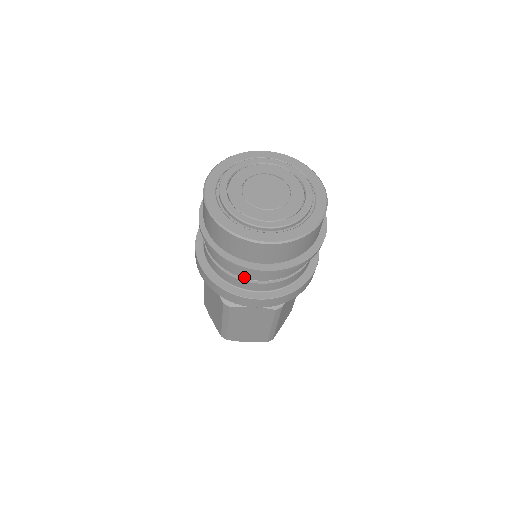
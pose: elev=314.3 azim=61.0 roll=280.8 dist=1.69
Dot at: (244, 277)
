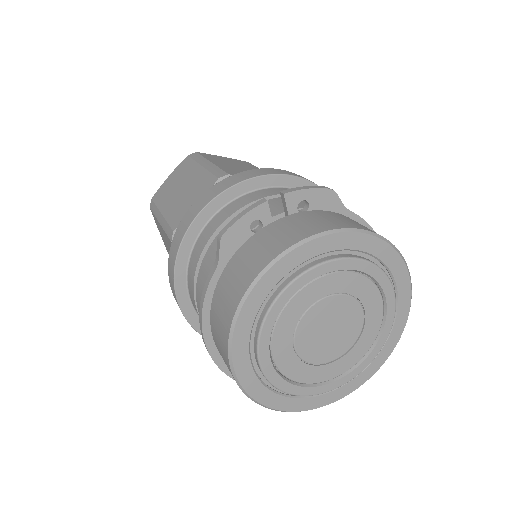
Dot at: occluded
